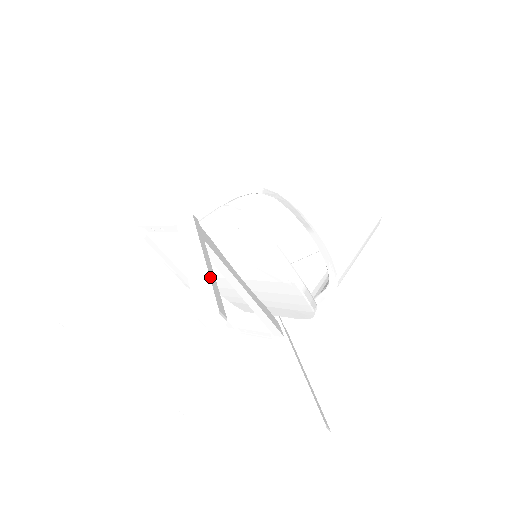
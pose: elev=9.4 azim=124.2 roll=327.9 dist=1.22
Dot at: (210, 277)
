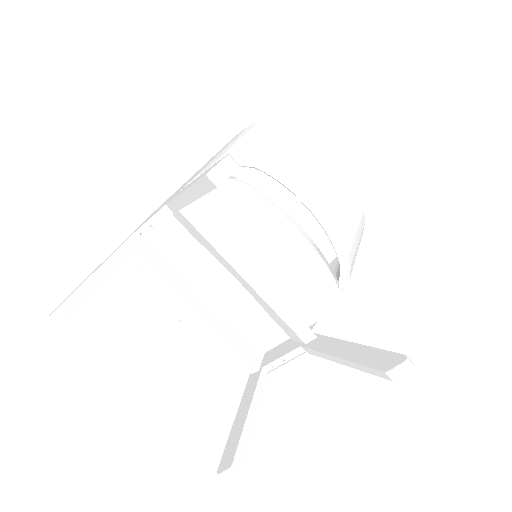
Dot at: occluded
